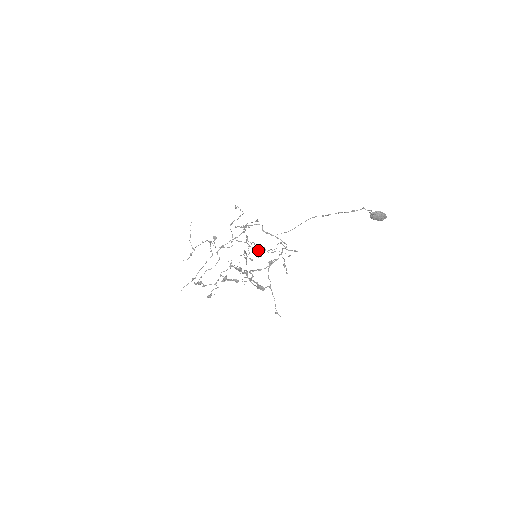
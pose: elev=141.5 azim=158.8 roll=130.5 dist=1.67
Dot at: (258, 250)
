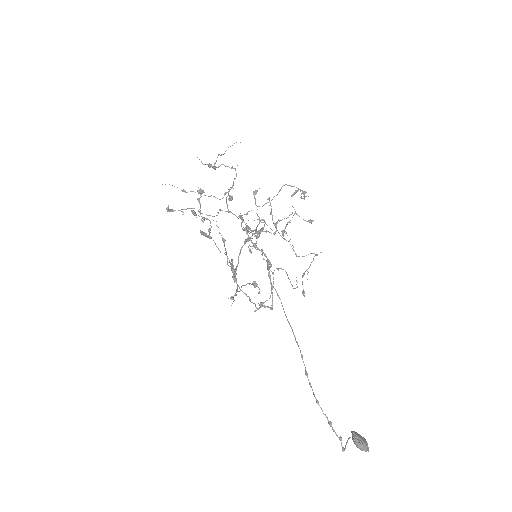
Dot at: occluded
